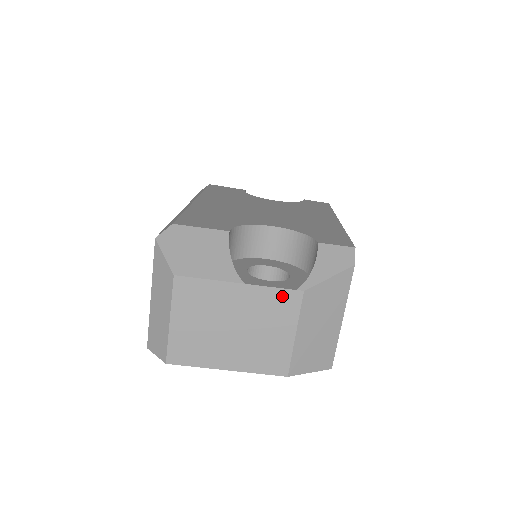
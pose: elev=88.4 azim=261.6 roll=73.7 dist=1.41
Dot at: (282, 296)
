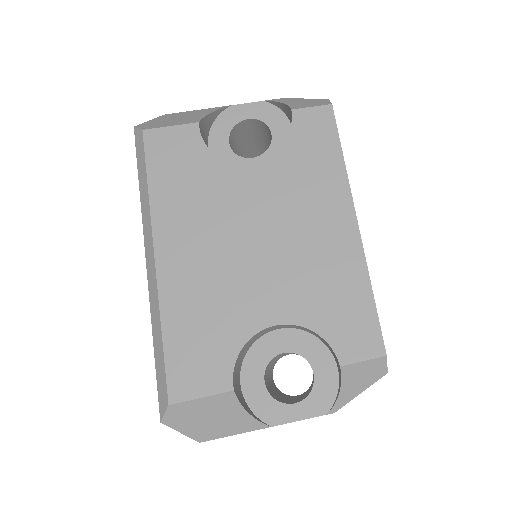
Dot at: (312, 417)
